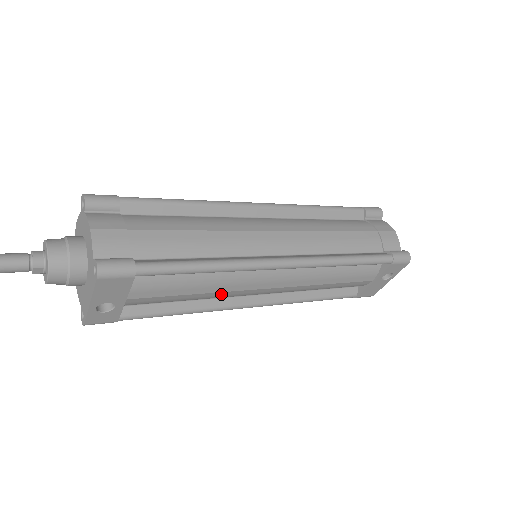
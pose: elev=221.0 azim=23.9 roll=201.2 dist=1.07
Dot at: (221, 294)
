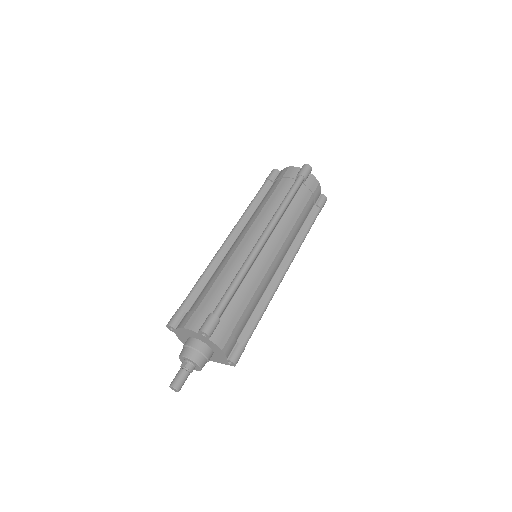
Dot at: occluded
